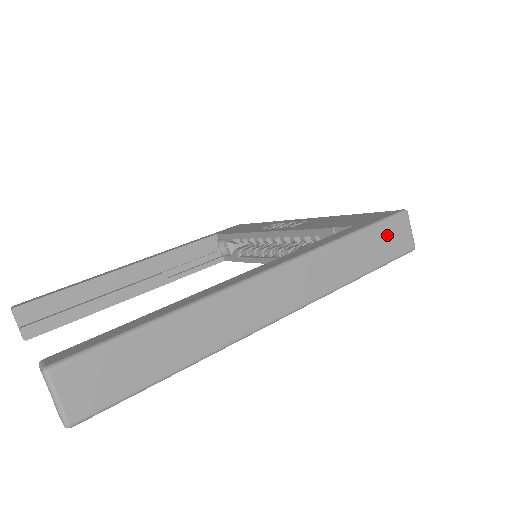
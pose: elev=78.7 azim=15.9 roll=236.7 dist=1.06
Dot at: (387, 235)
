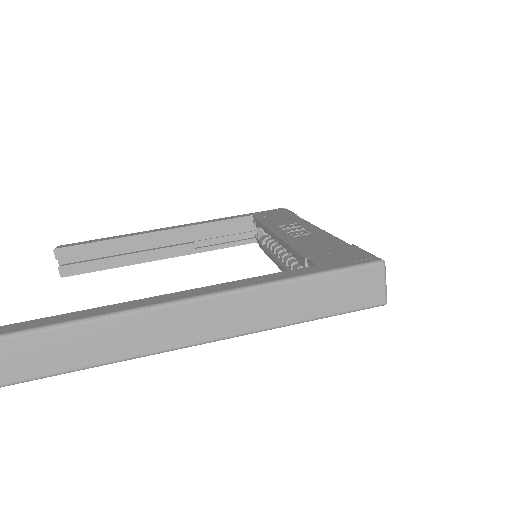
Dot at: (348, 285)
